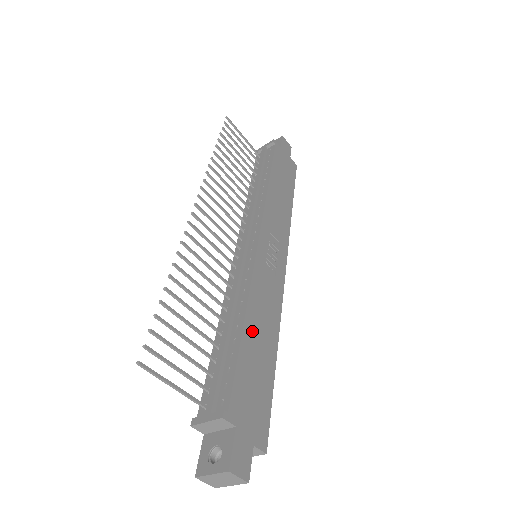
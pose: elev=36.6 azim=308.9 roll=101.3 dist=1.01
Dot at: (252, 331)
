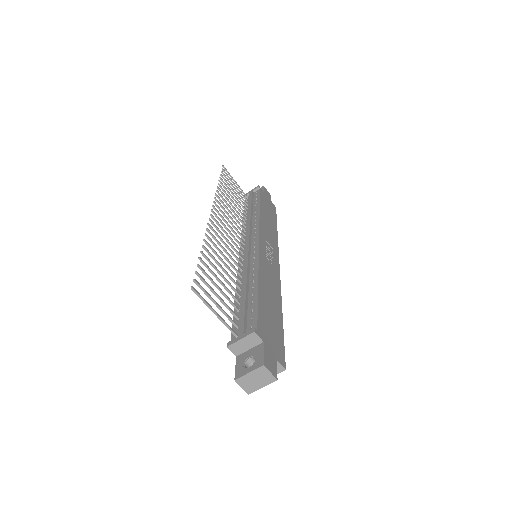
Dot at: (264, 292)
